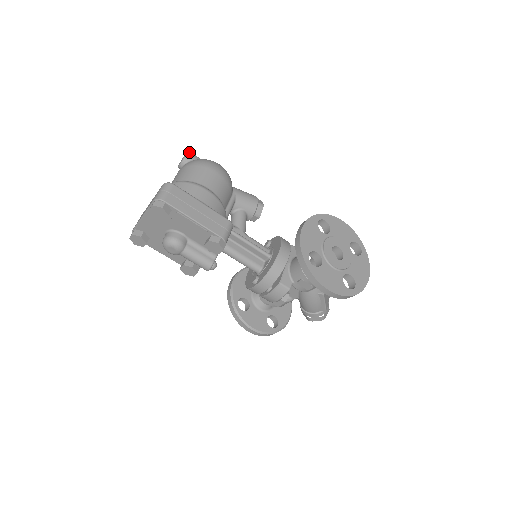
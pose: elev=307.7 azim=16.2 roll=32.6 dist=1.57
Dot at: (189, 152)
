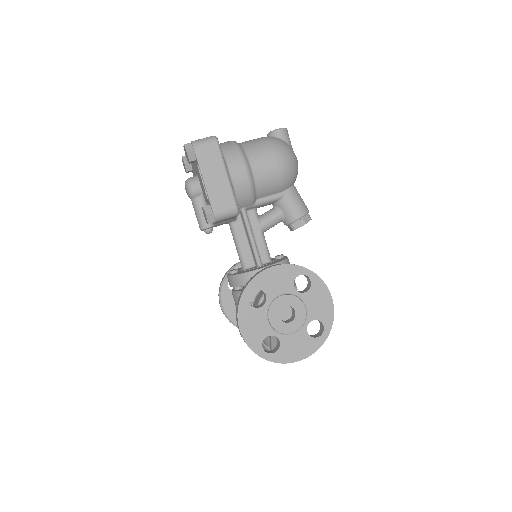
Dot at: (283, 129)
